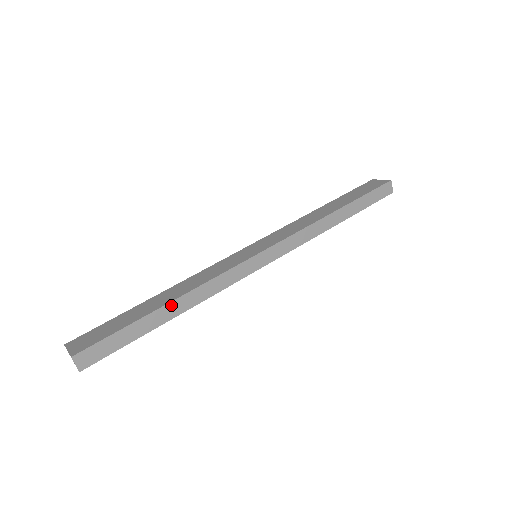
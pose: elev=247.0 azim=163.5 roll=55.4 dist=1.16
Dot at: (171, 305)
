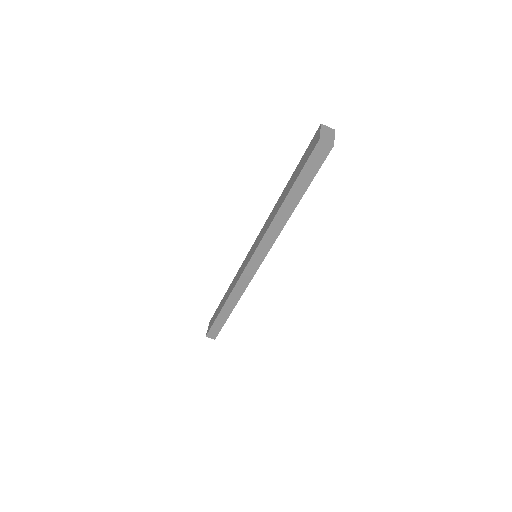
Dot at: (225, 306)
